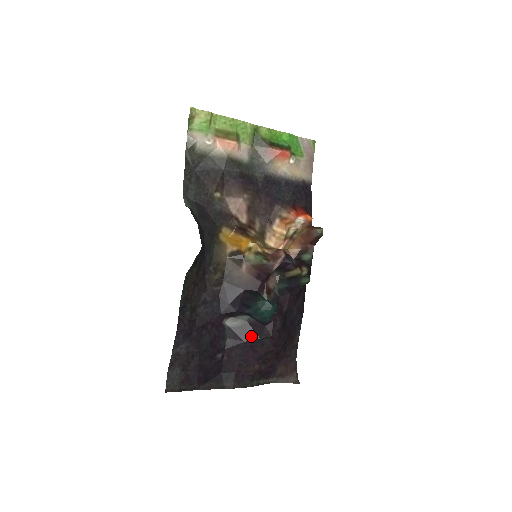
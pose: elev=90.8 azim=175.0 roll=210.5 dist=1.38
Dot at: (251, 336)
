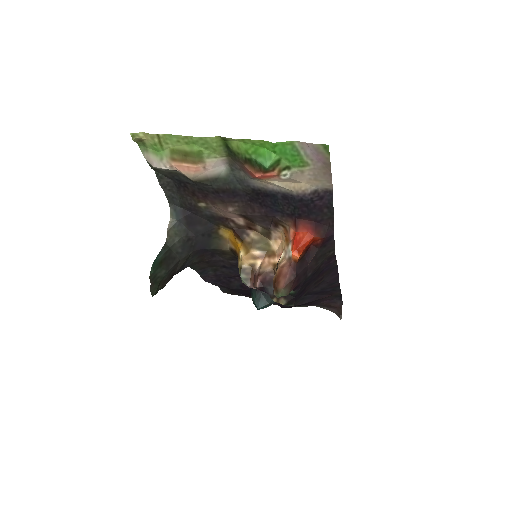
Dot at: occluded
